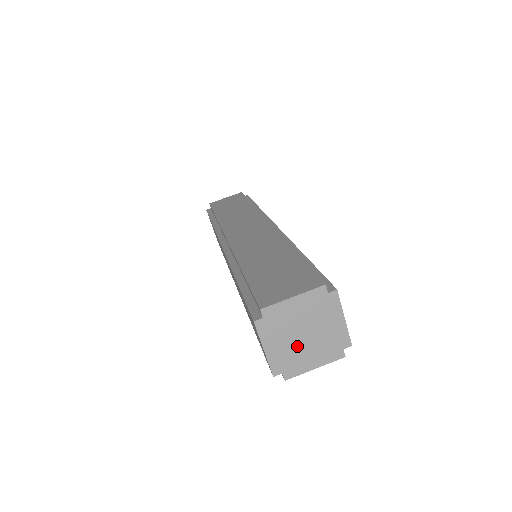
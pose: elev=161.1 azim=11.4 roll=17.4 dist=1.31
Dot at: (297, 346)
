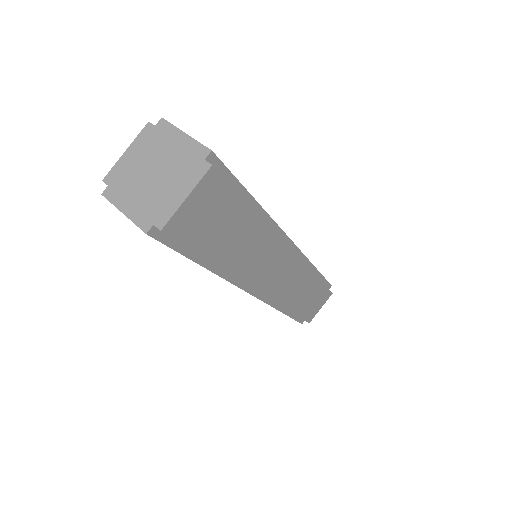
Dot at: (140, 177)
